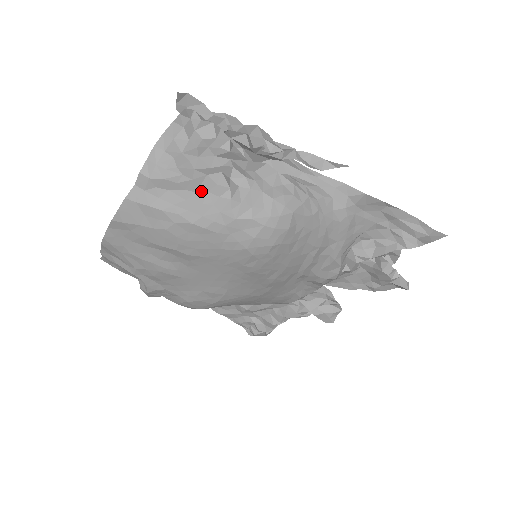
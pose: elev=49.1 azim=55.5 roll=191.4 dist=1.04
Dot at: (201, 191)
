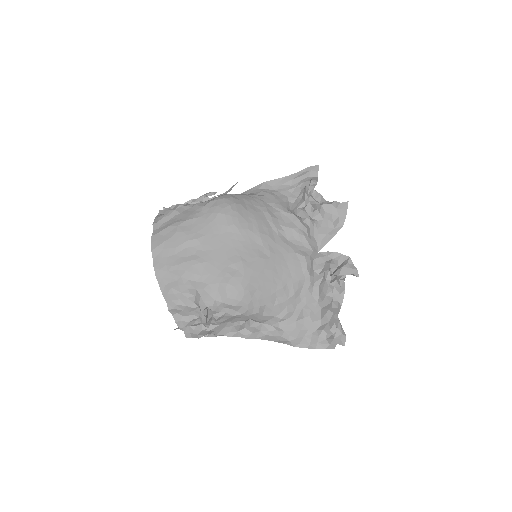
Dot at: (182, 212)
